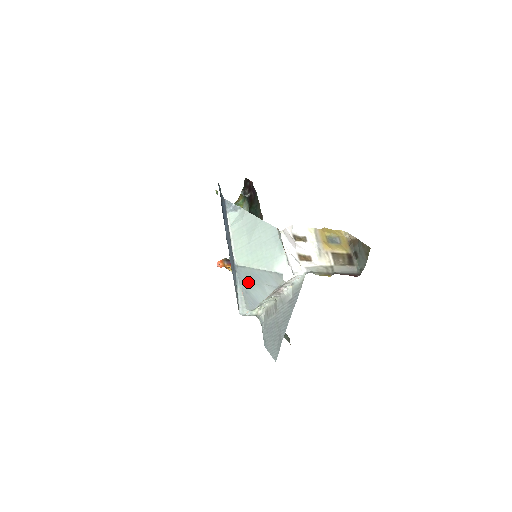
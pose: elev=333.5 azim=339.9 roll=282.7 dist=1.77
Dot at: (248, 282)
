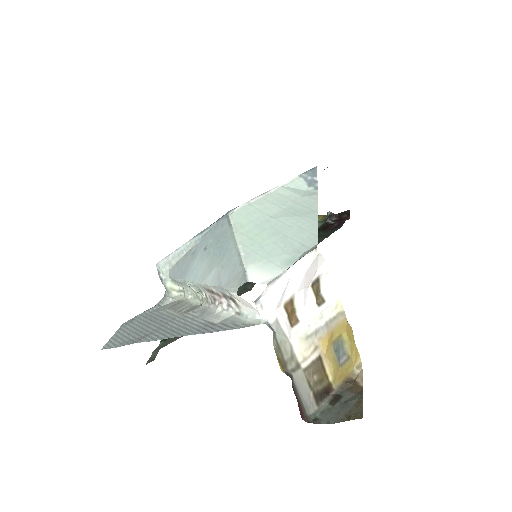
Dot at: (210, 245)
